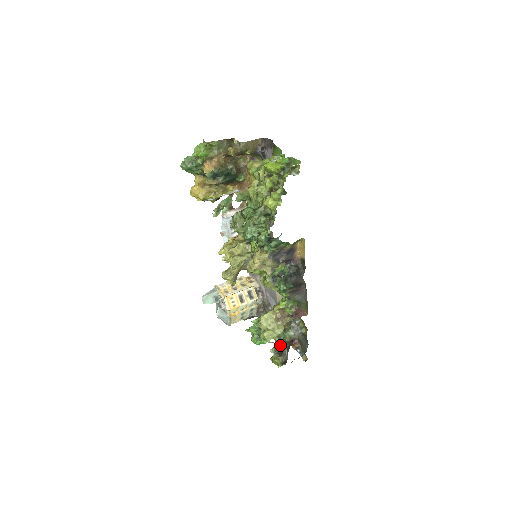
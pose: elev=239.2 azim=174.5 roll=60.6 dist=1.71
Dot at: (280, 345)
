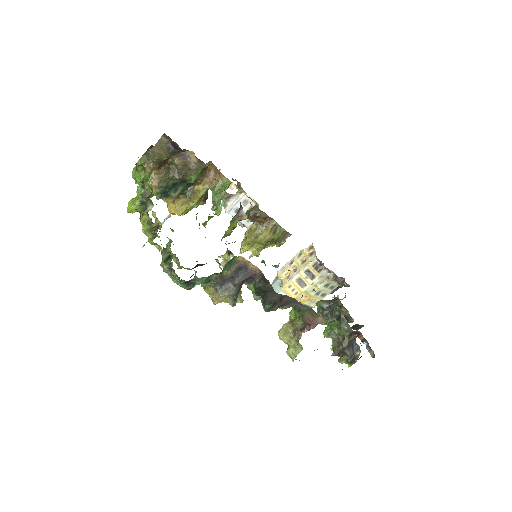
Dot at: (337, 344)
